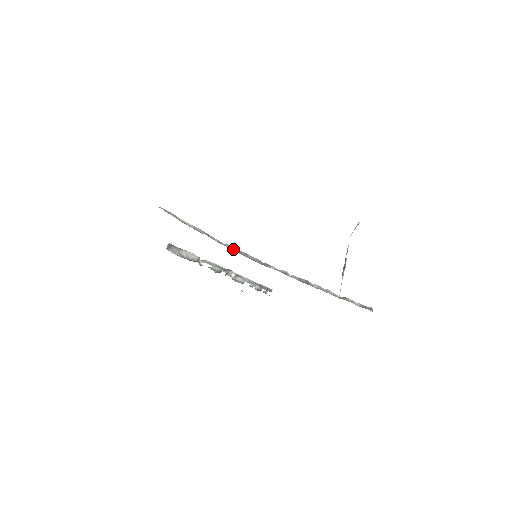
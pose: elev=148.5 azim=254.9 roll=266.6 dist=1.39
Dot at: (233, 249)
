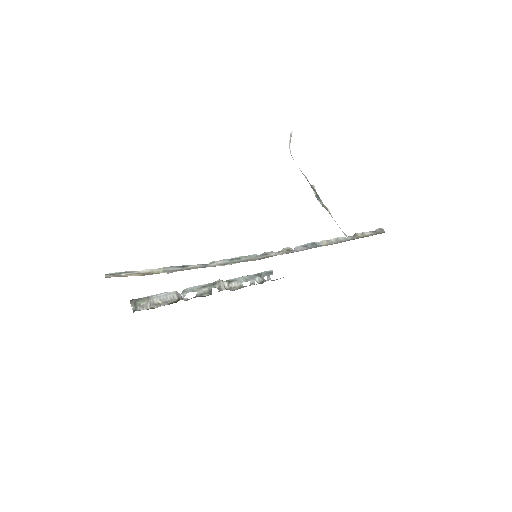
Dot at: (222, 263)
